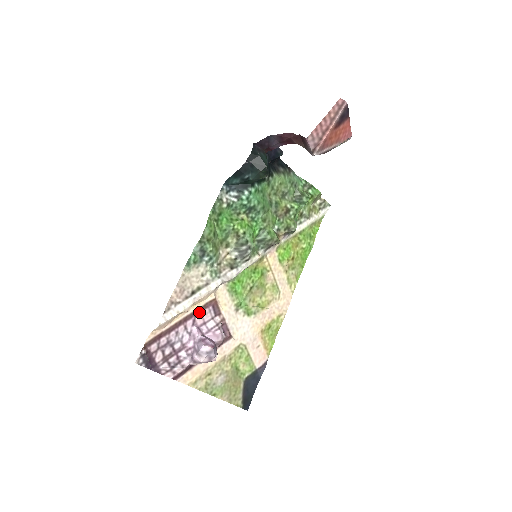
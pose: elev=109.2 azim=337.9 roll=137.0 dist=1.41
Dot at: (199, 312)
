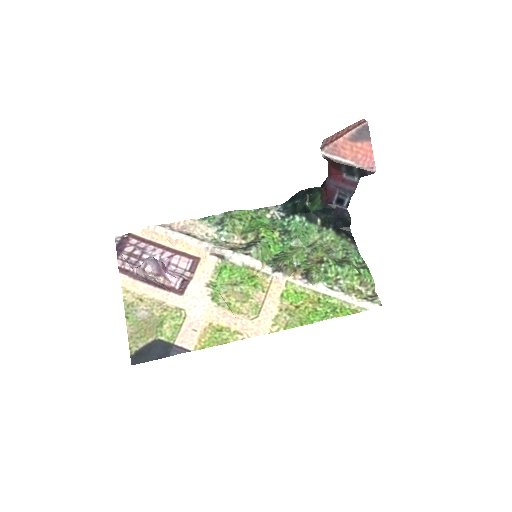
Dot at: (181, 255)
